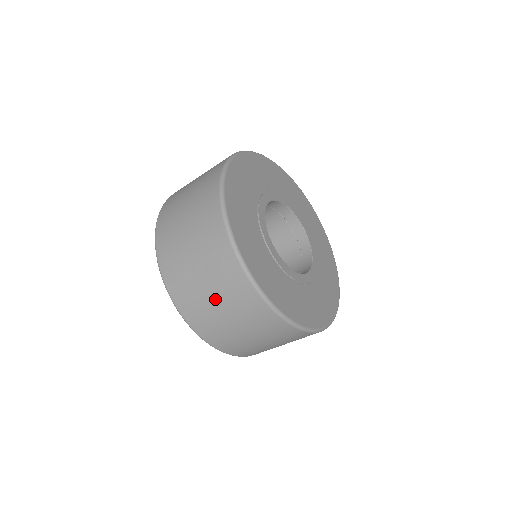
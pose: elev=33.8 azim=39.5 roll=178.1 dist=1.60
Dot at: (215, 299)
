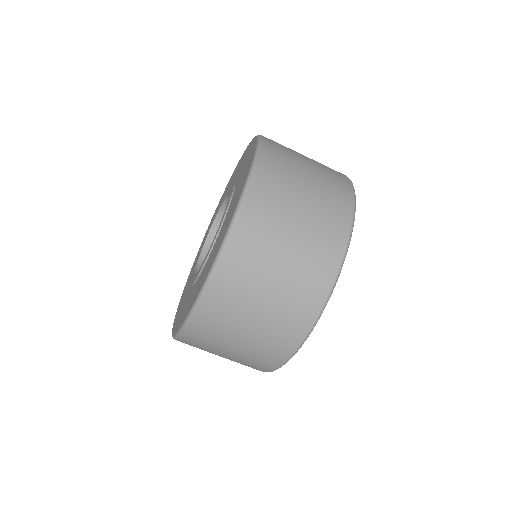
Dot at: (257, 317)
